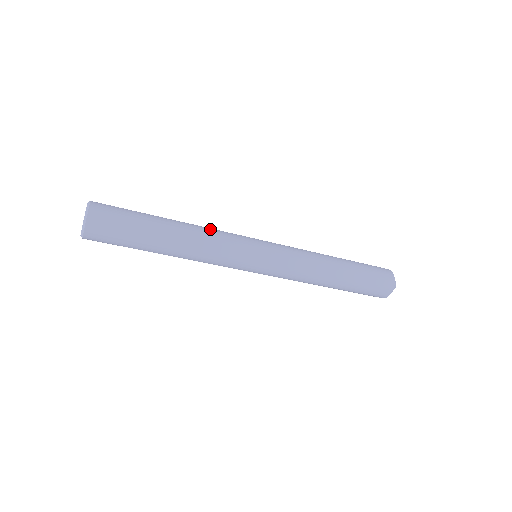
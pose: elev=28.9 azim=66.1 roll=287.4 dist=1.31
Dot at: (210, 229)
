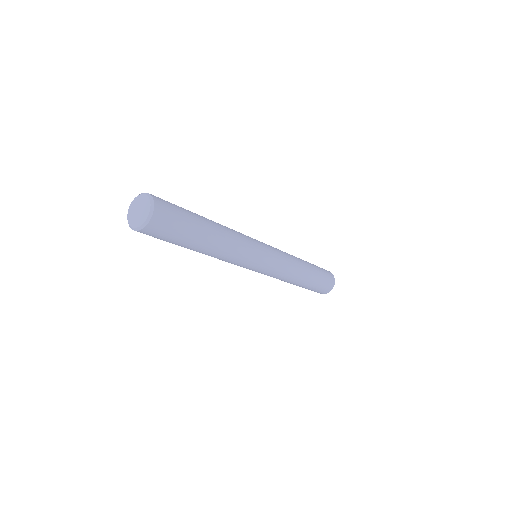
Dot at: (238, 242)
